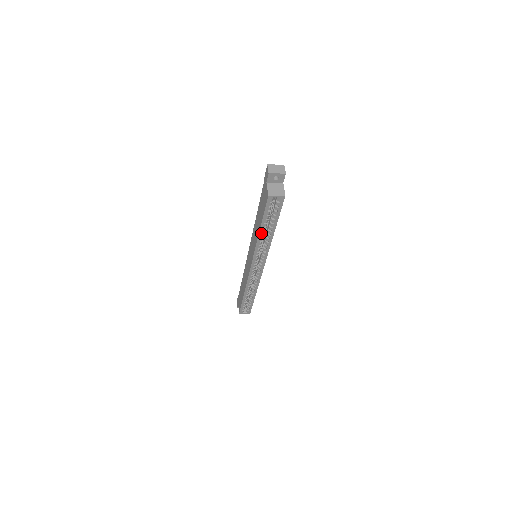
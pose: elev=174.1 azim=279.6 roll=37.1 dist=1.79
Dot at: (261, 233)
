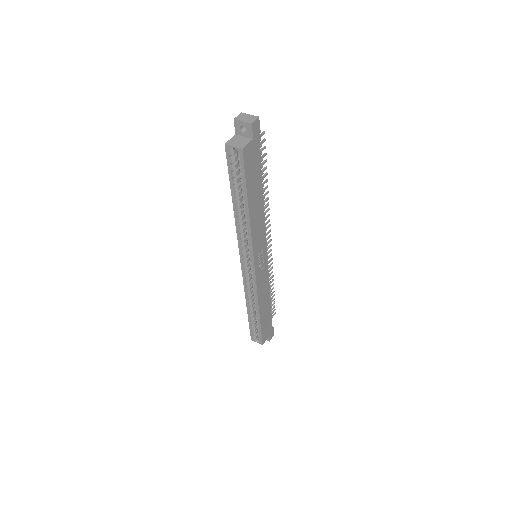
Dot at: (235, 207)
